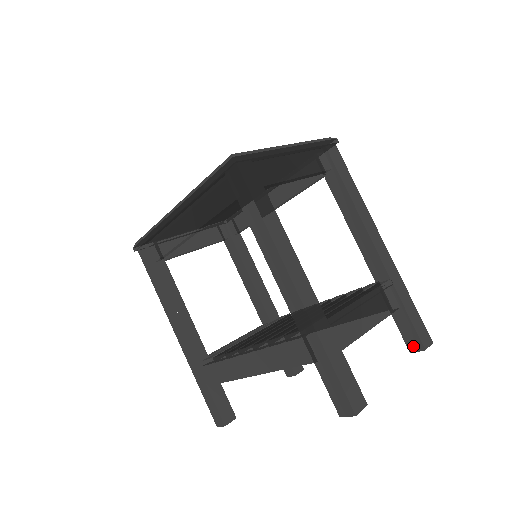
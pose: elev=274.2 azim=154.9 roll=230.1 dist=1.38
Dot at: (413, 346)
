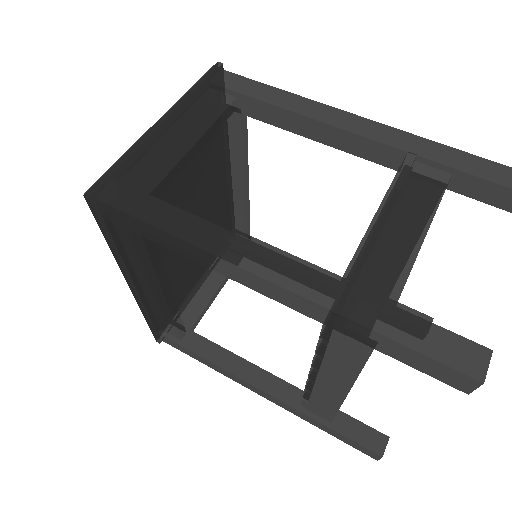
Dot at: out of frame
